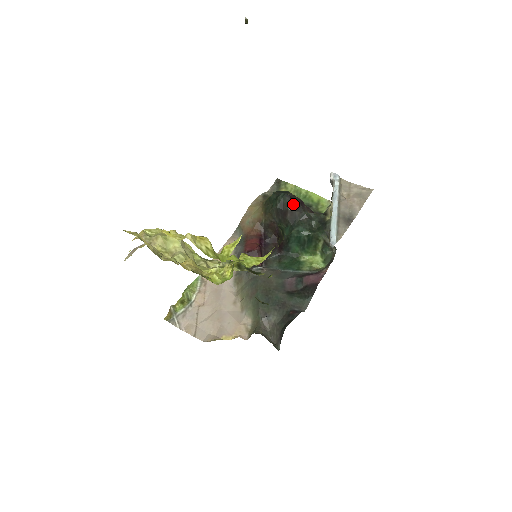
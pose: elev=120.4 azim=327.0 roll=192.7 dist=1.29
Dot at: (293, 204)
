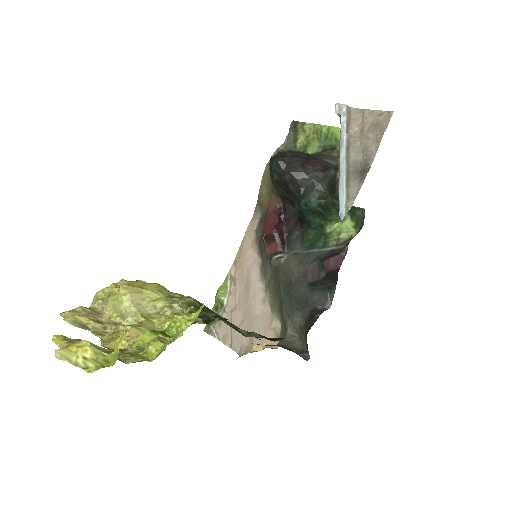
Dot at: (290, 171)
